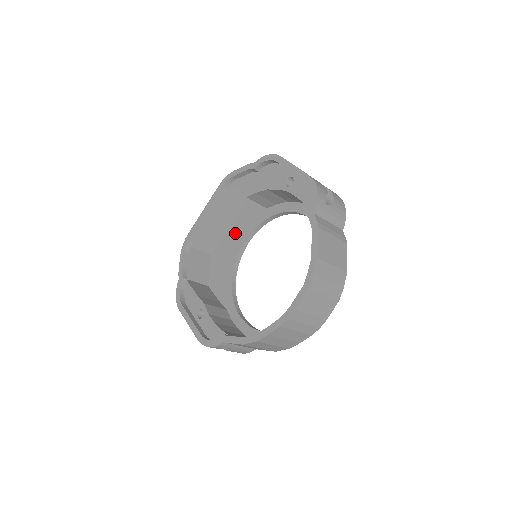
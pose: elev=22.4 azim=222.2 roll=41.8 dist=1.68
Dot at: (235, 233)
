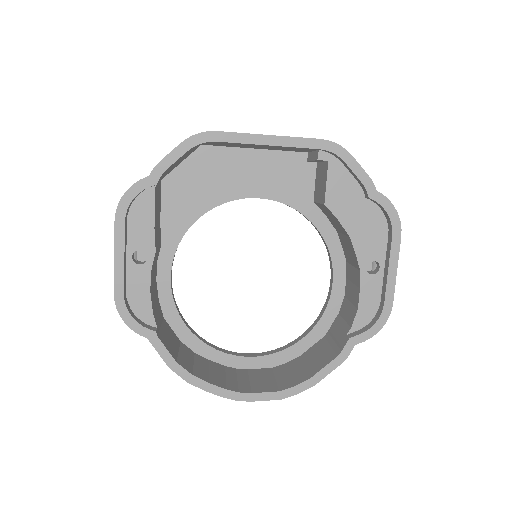
Dot at: (256, 169)
